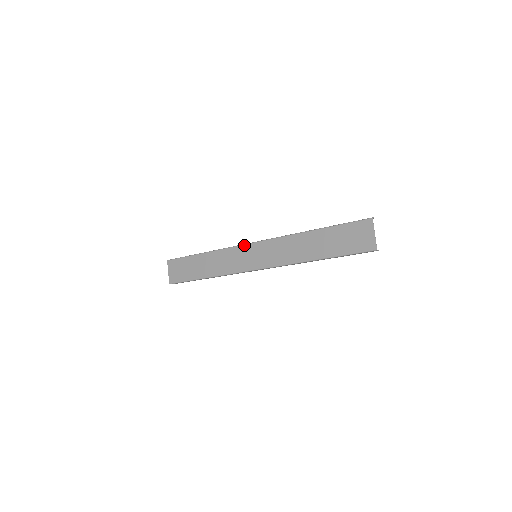
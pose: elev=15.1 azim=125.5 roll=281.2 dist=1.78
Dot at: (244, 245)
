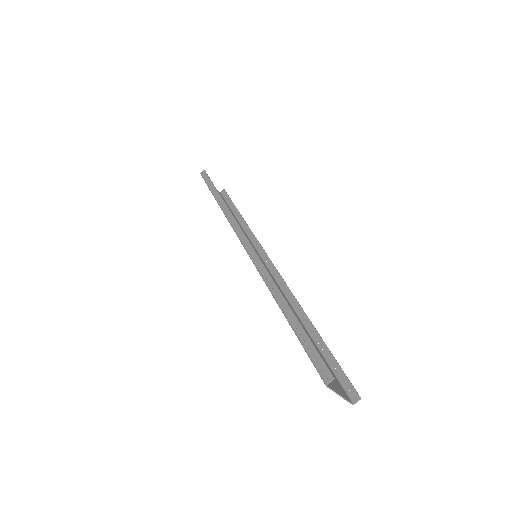
Dot at: occluded
